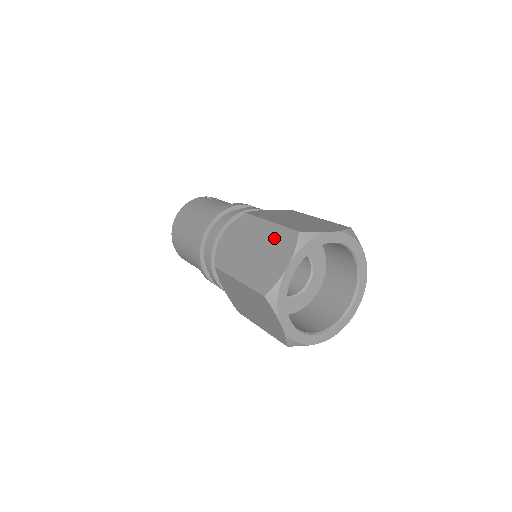
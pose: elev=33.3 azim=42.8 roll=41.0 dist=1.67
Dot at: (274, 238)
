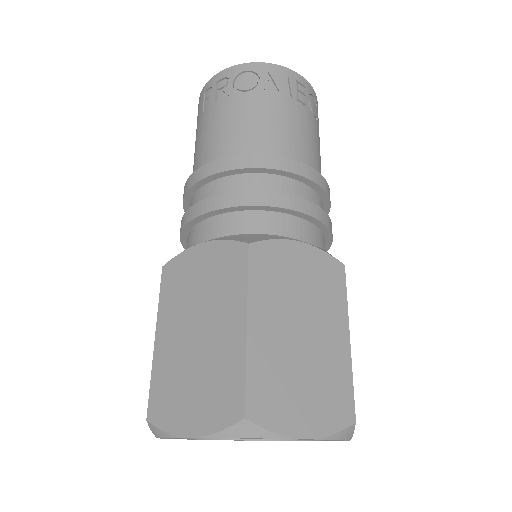
Dot at: occluded
